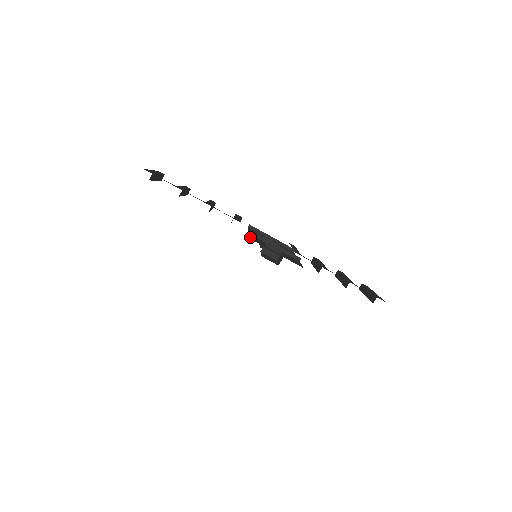
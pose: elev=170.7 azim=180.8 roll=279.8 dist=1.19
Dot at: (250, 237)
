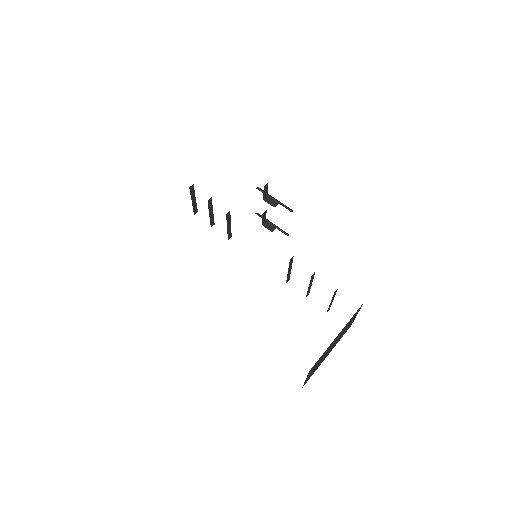
Dot at: occluded
